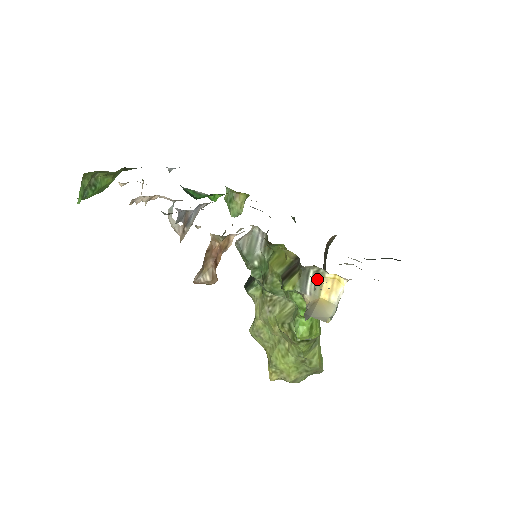
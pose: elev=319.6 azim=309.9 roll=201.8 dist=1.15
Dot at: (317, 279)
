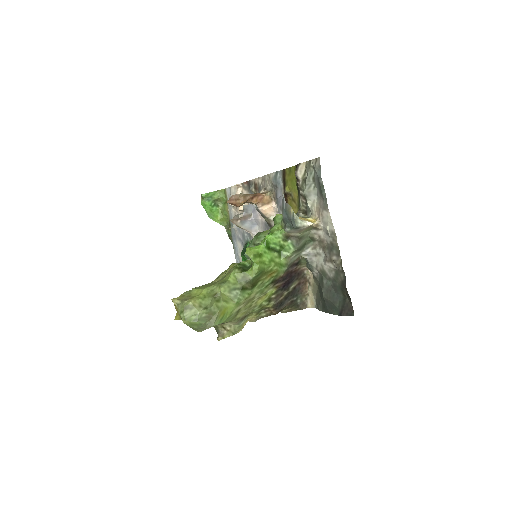
Dot at: (301, 217)
